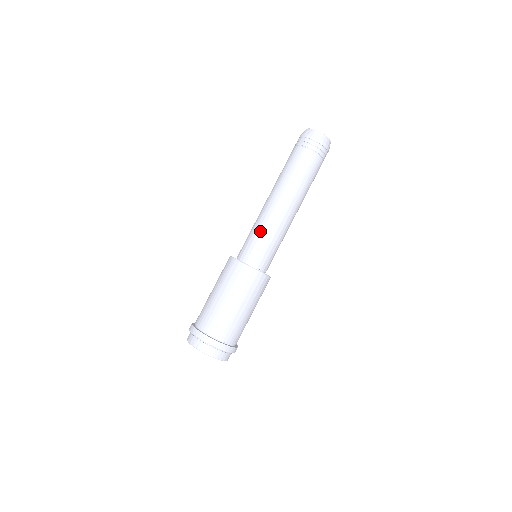
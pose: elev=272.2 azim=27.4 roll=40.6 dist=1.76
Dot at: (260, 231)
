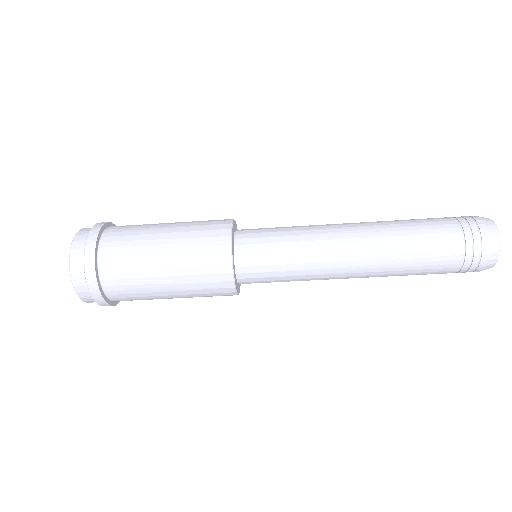
Dot at: (295, 253)
